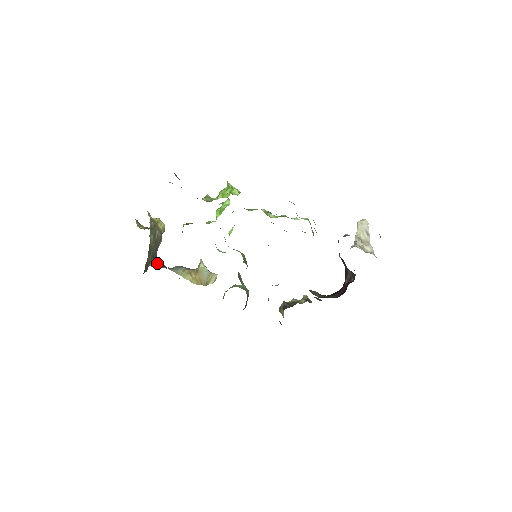
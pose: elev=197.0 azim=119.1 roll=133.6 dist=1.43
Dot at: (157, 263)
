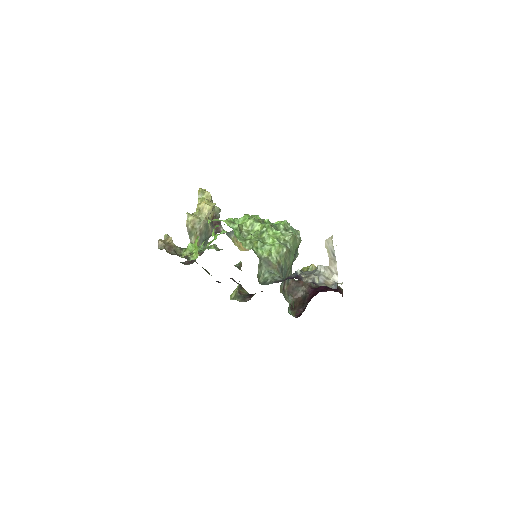
Dot at: (217, 232)
